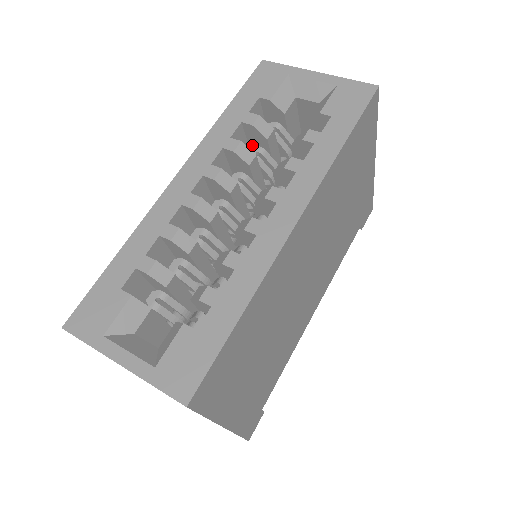
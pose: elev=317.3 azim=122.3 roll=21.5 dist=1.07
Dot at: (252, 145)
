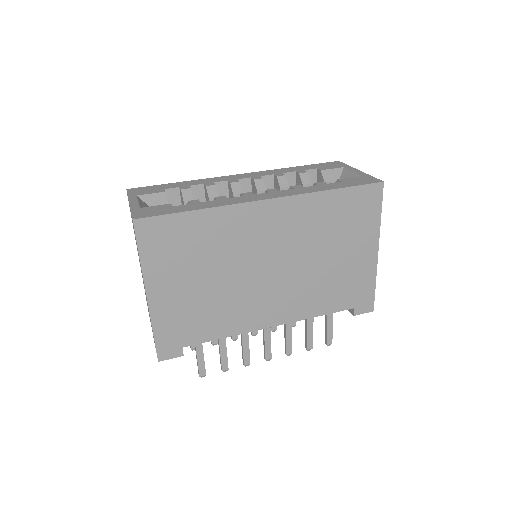
Dot at: occluded
